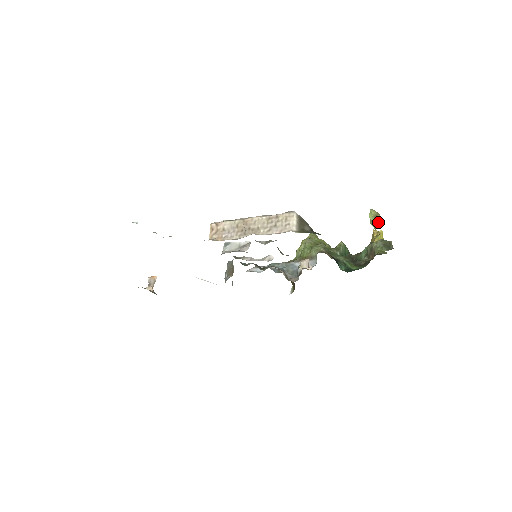
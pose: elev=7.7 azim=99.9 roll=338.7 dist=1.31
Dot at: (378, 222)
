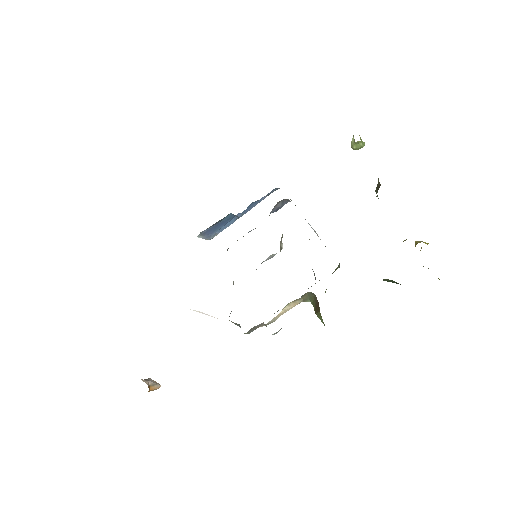
Dot at: occluded
